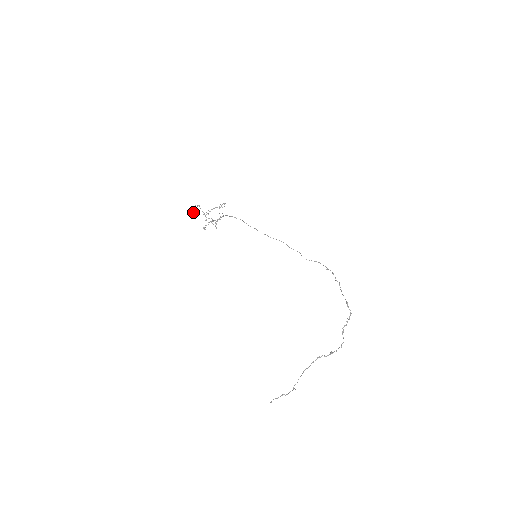
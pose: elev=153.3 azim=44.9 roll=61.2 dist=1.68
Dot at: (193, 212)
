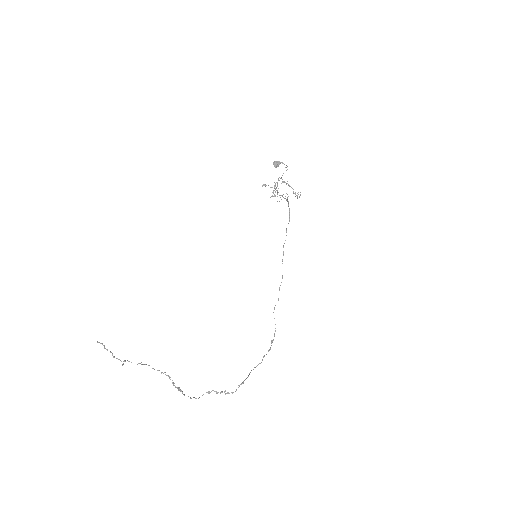
Dot at: (278, 166)
